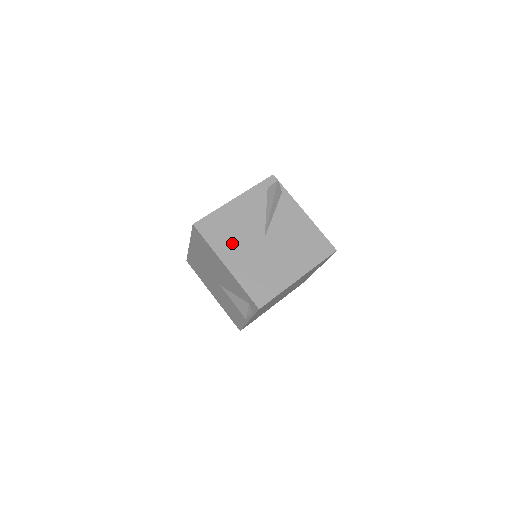
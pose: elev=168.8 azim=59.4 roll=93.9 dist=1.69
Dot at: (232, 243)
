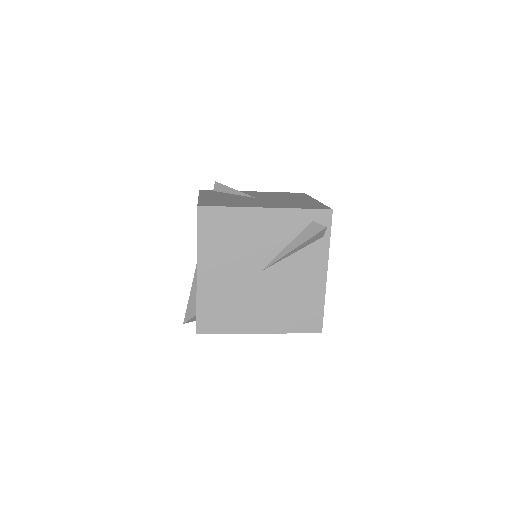
Dot at: (223, 254)
